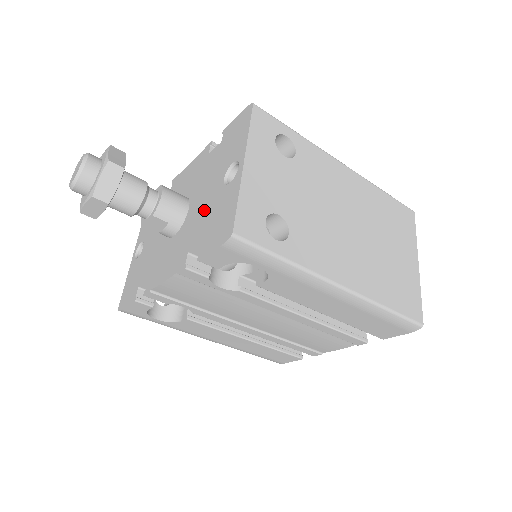
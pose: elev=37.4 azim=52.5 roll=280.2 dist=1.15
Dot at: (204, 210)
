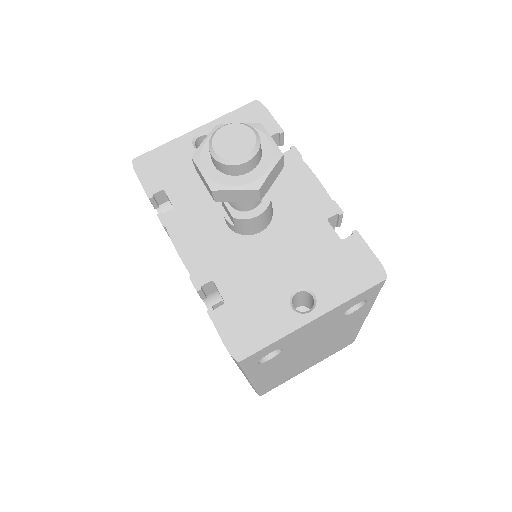
Dot at: (260, 275)
